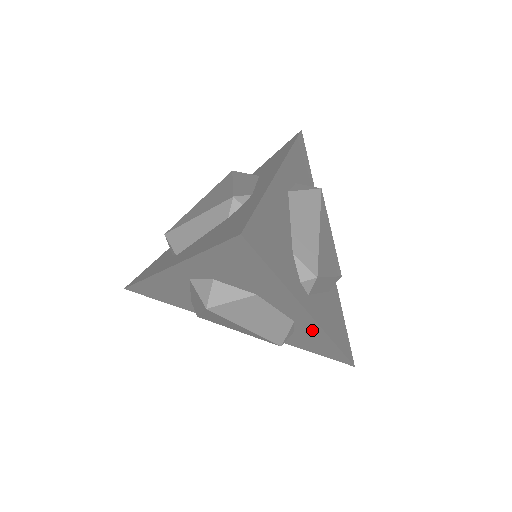
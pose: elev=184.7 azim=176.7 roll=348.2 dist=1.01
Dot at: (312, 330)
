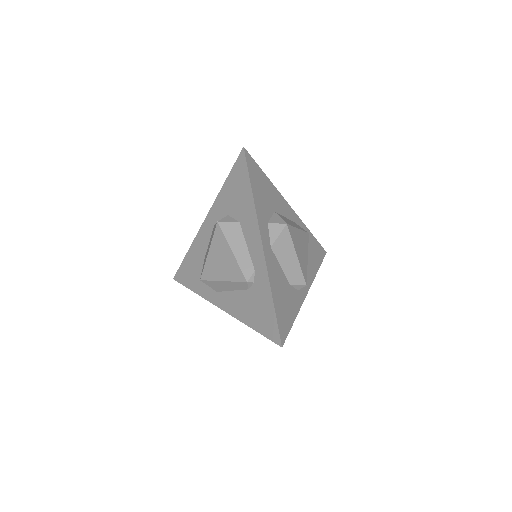
Dot at: occluded
